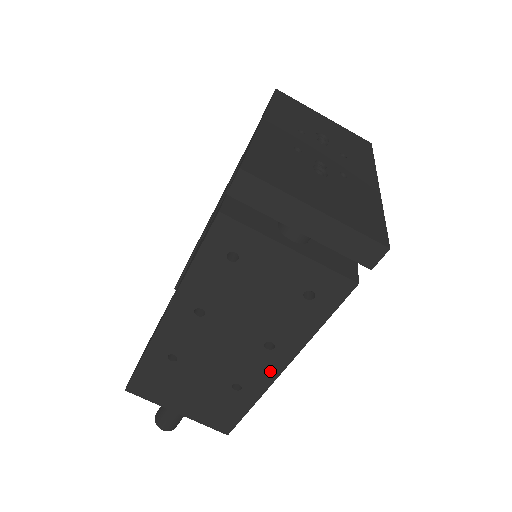
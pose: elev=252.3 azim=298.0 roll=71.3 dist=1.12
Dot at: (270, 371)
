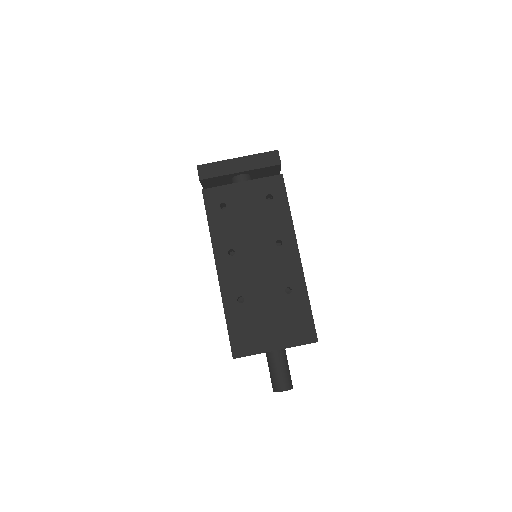
Dot at: (294, 261)
